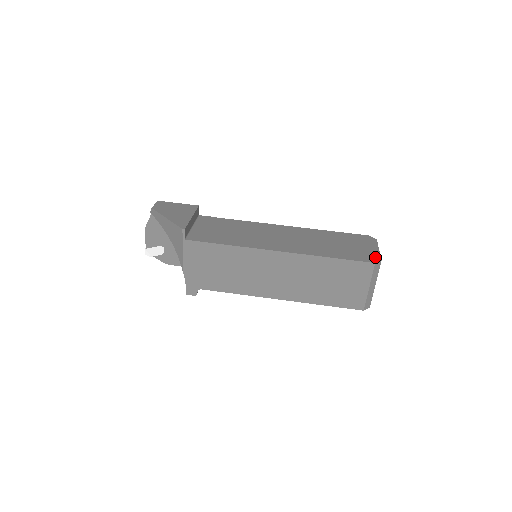
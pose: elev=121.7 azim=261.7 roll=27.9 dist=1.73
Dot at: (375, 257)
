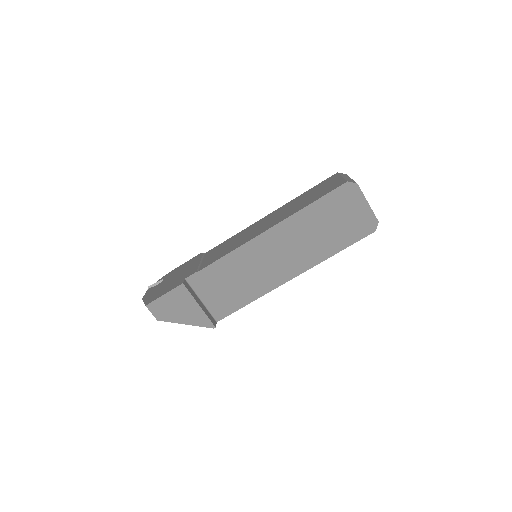
Dot at: (371, 221)
